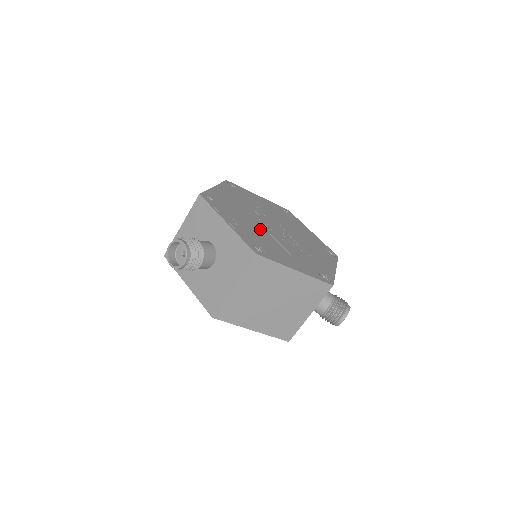
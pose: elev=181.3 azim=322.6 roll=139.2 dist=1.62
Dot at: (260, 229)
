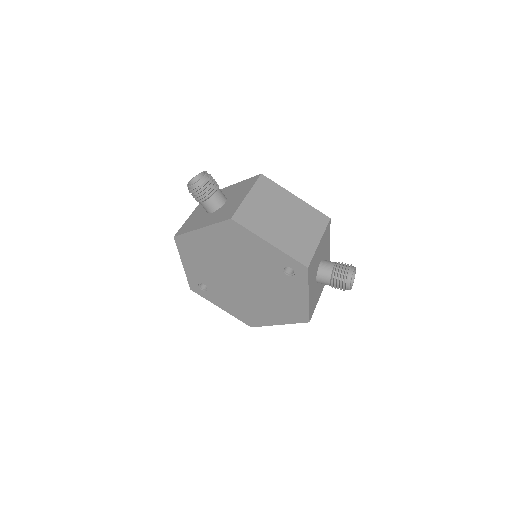
Dot at: occluded
